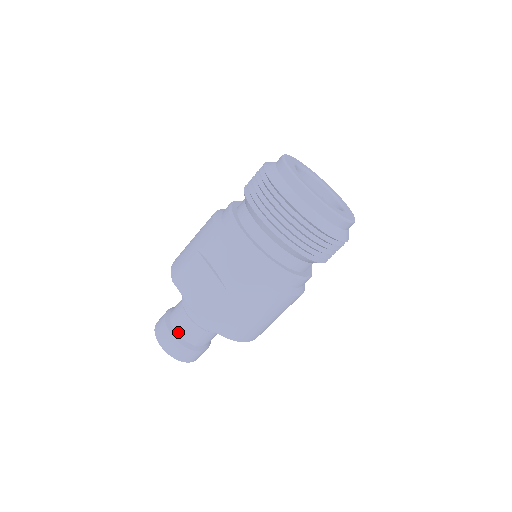
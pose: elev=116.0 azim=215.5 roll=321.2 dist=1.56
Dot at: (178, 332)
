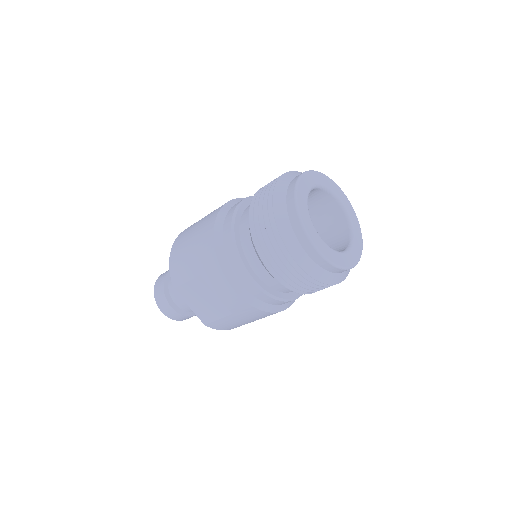
Dot at: (179, 307)
